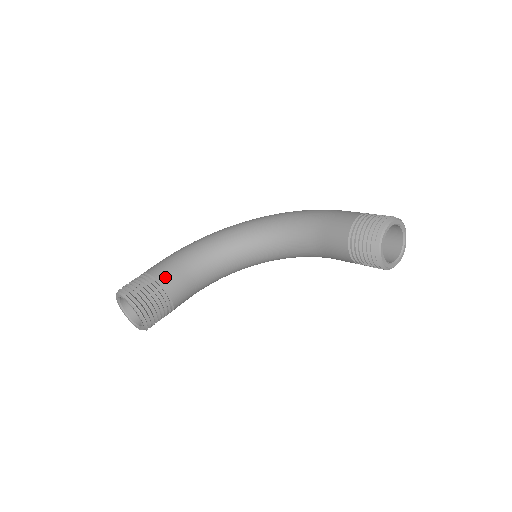
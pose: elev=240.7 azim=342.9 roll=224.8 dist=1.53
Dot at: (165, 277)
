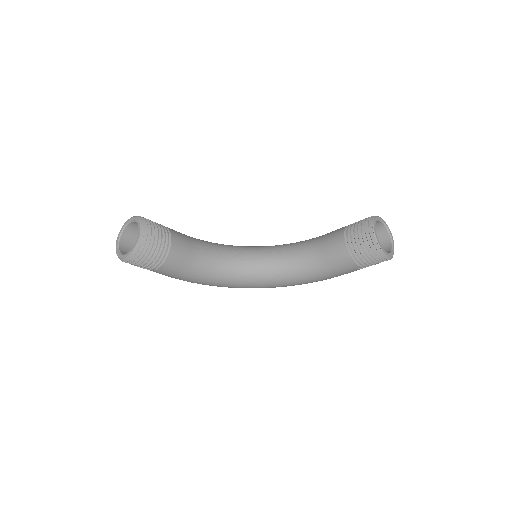
Dot at: (173, 230)
